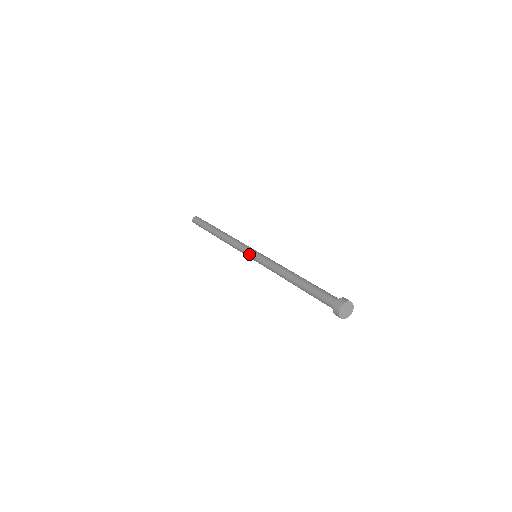
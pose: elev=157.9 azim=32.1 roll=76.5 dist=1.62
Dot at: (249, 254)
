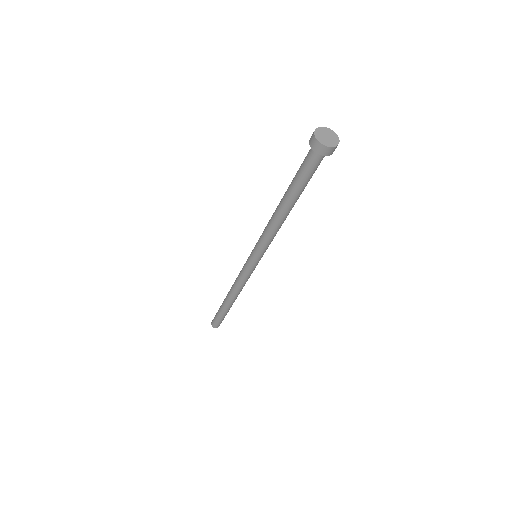
Dot at: (248, 257)
